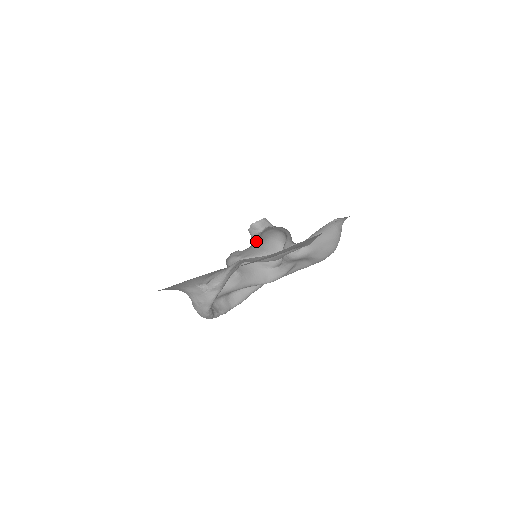
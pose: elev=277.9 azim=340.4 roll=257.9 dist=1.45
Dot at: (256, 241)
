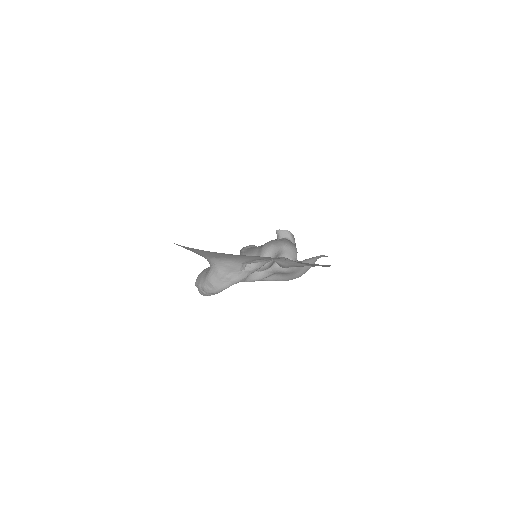
Dot at: occluded
